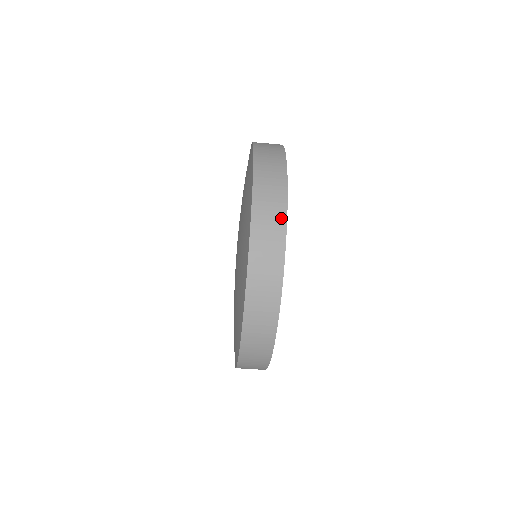
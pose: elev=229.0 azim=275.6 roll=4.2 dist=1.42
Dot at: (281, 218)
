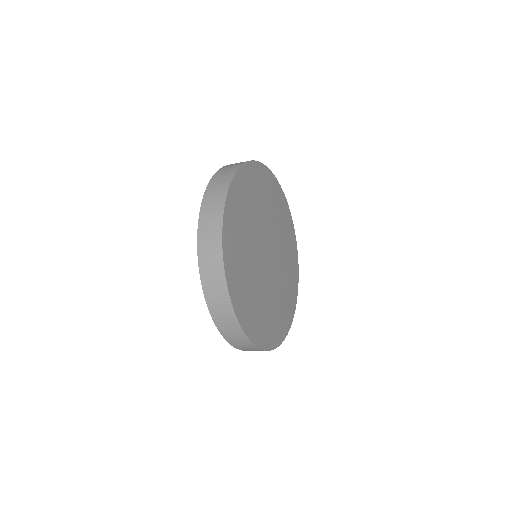
Dot at: (221, 275)
